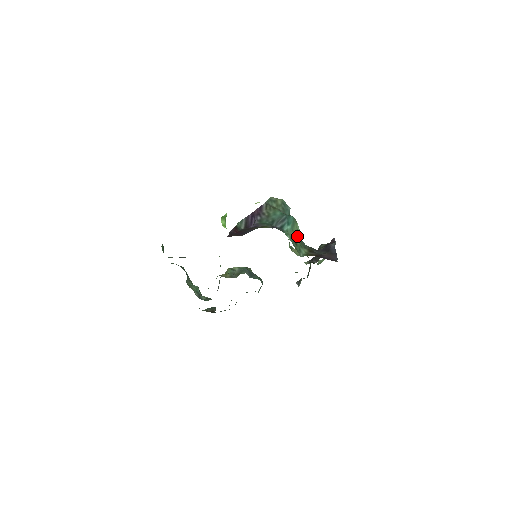
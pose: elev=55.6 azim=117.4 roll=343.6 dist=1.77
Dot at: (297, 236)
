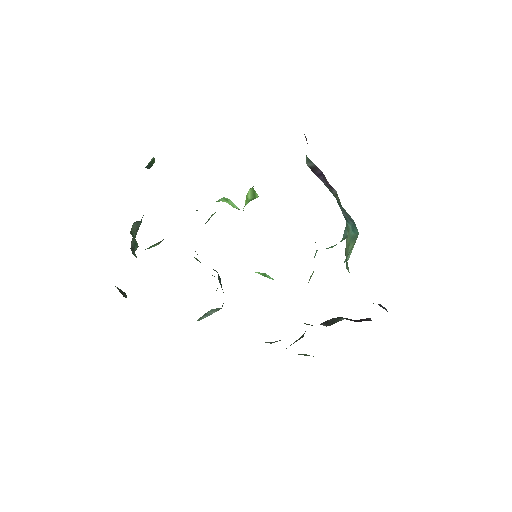
Dot at: (347, 255)
